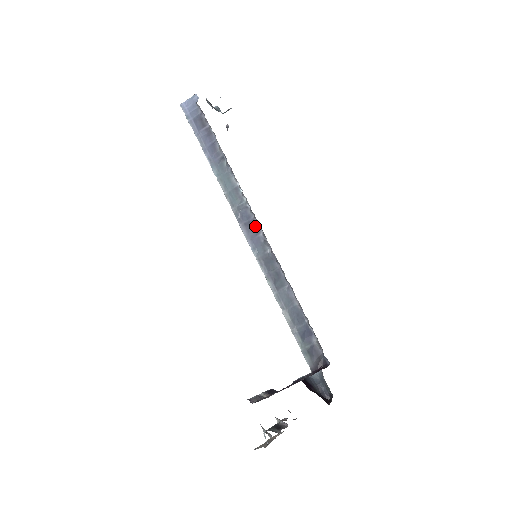
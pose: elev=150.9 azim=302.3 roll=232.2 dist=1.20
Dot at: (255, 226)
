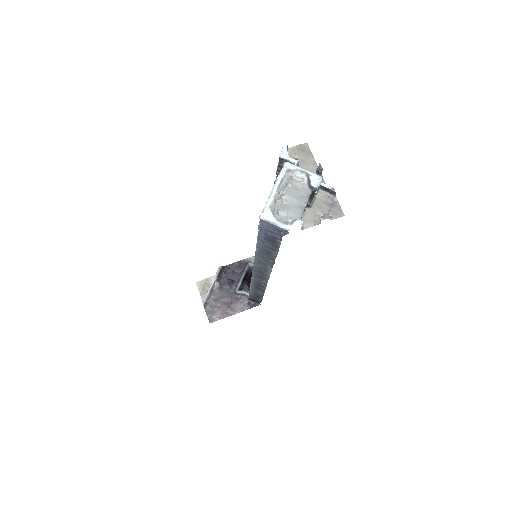
Dot at: (264, 278)
